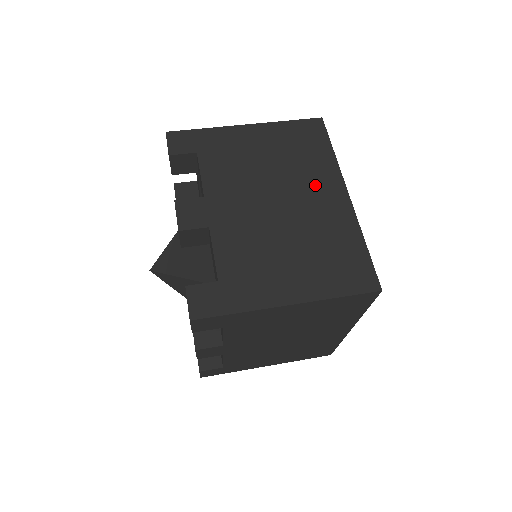
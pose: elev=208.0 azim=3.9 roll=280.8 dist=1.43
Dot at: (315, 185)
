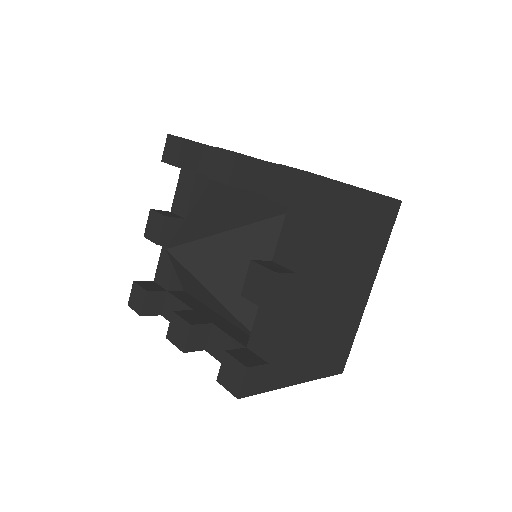
Dot at: occluded
